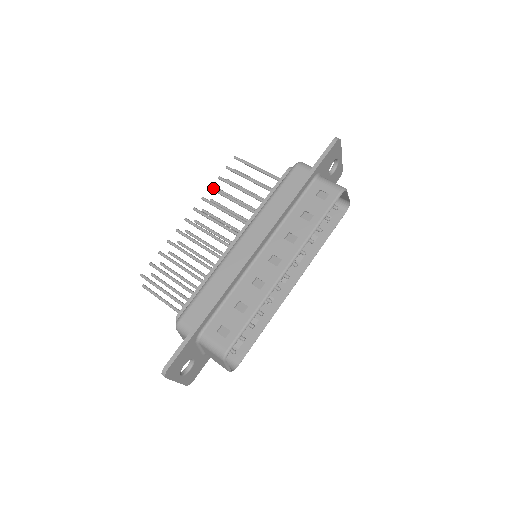
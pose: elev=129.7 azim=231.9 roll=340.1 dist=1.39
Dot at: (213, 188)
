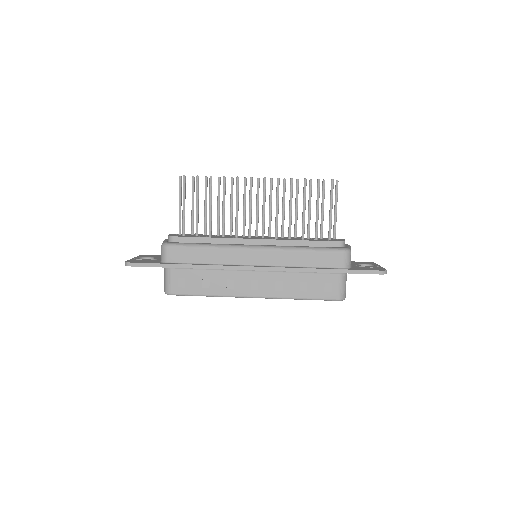
Dot at: (292, 182)
